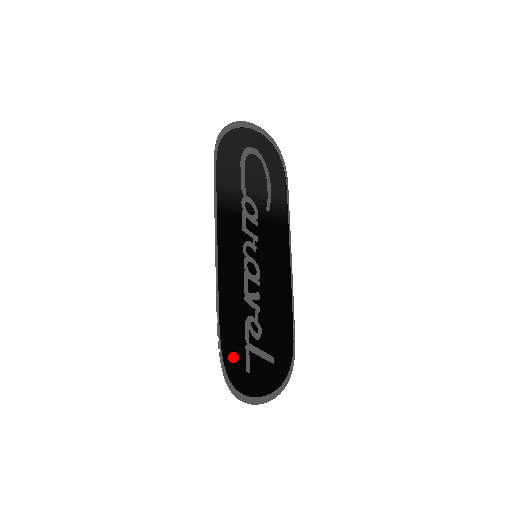
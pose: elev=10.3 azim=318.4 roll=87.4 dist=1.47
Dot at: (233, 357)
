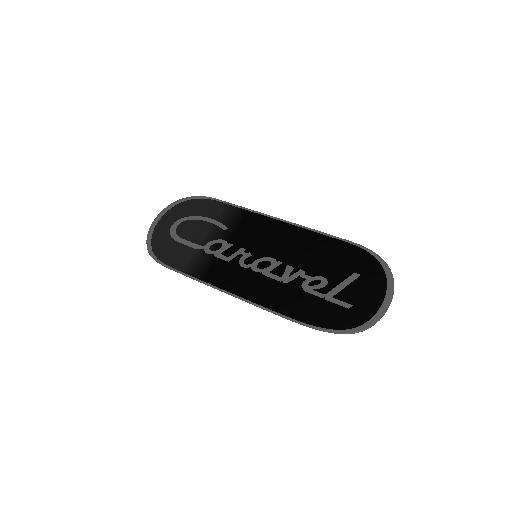
Dot at: (328, 317)
